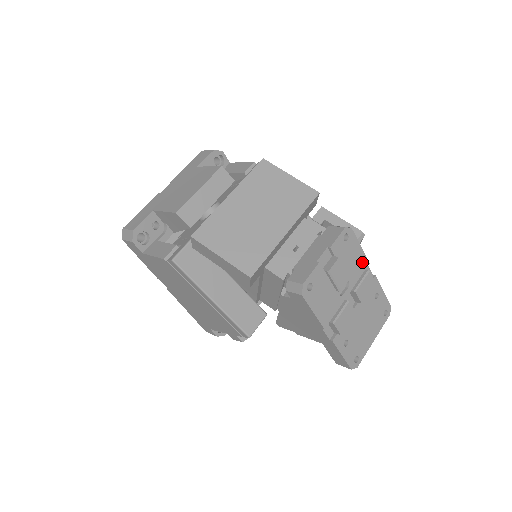
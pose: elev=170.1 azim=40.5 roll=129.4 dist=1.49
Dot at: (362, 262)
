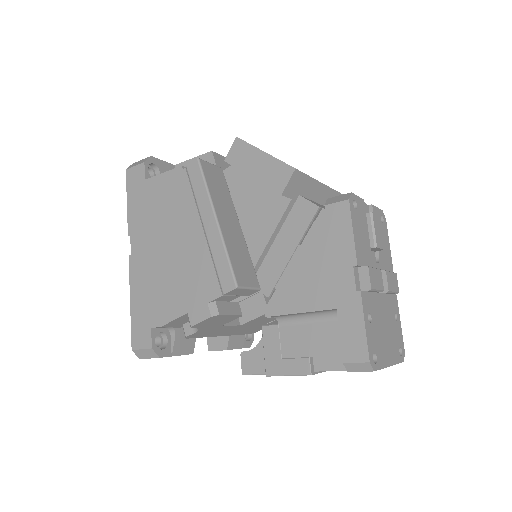
Dot at: (389, 262)
